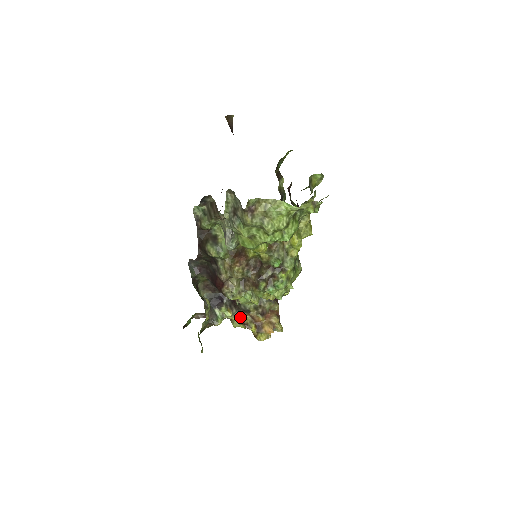
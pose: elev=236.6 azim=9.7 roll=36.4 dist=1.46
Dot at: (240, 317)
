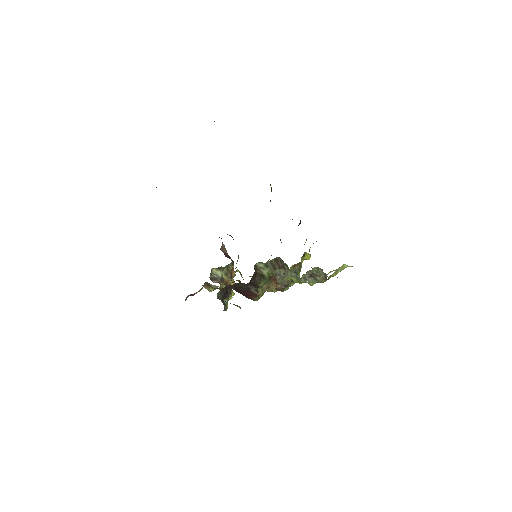
Dot at: (233, 294)
